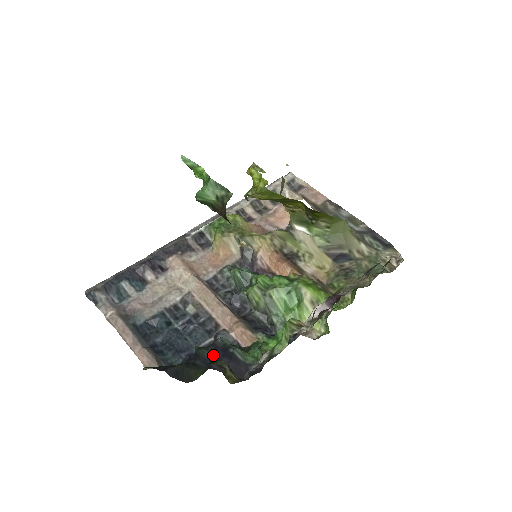
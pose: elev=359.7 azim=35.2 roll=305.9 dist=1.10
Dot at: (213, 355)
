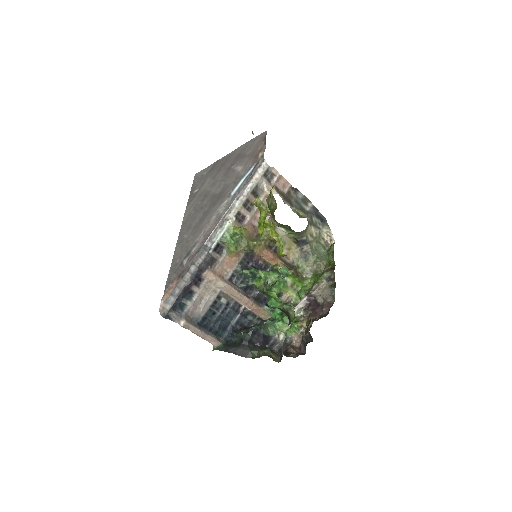
Dot at: (253, 337)
